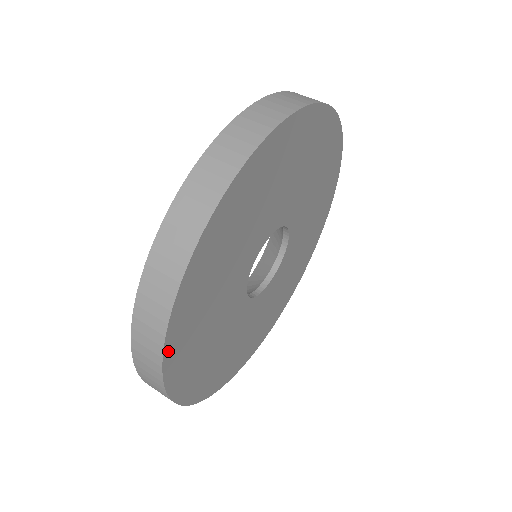
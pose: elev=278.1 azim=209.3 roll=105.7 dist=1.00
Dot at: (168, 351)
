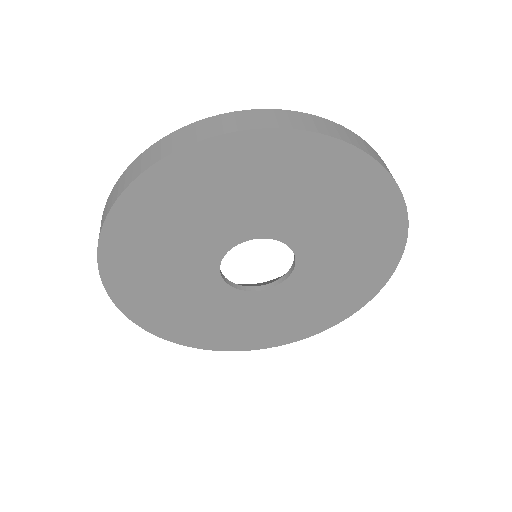
Dot at: (111, 225)
